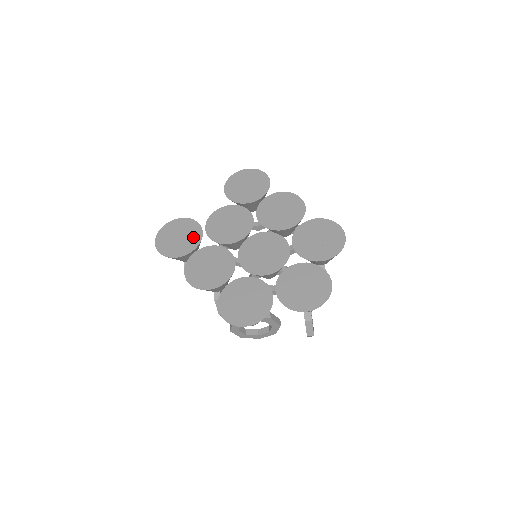
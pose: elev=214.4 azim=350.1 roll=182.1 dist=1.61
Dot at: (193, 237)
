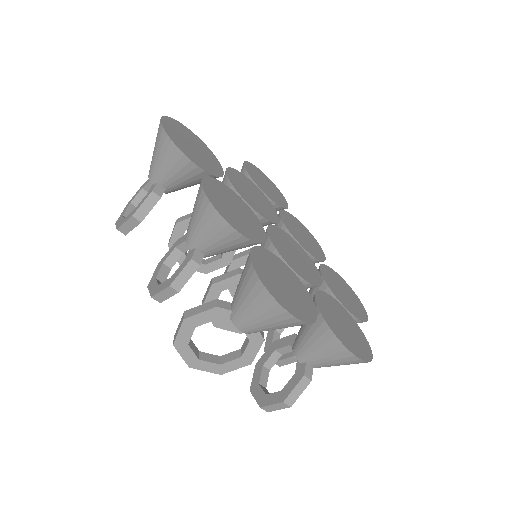
Dot at: (212, 164)
